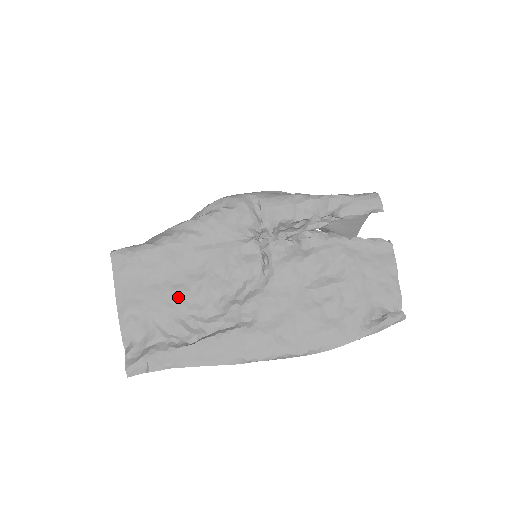
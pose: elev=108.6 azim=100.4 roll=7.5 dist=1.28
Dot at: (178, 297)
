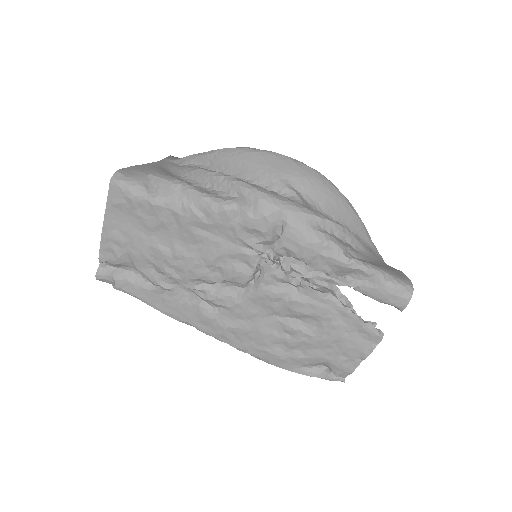
Dot at: (159, 256)
